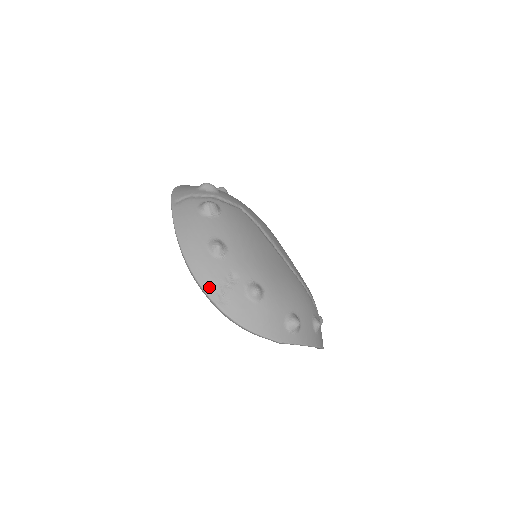
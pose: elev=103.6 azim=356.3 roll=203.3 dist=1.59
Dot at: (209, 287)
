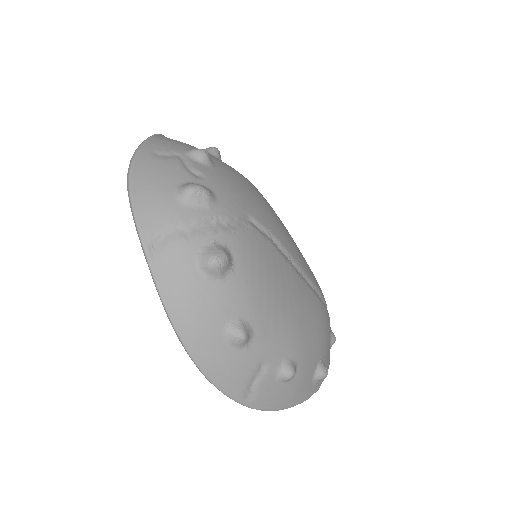
Dot at: (231, 389)
